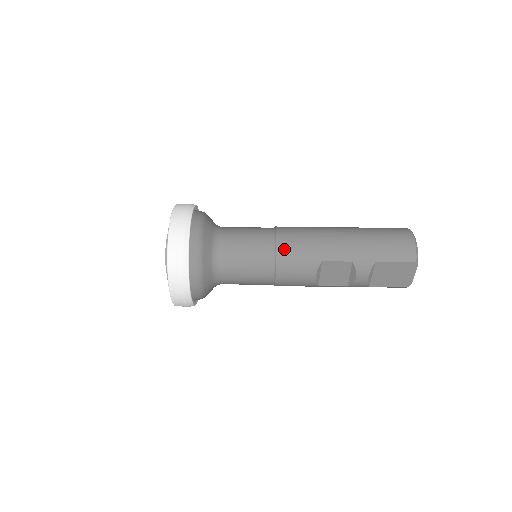
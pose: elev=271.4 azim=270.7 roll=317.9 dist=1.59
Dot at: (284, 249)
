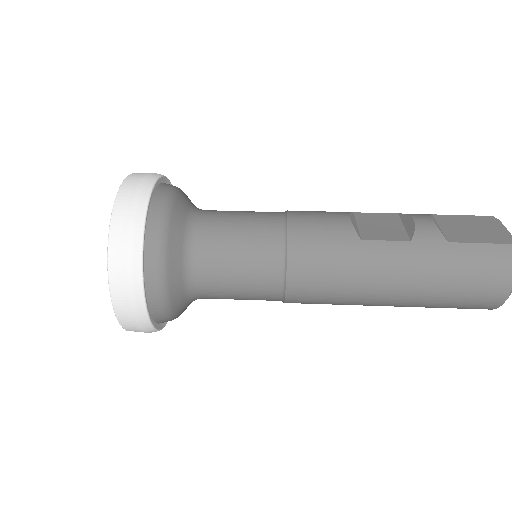
Dot at: occluded
